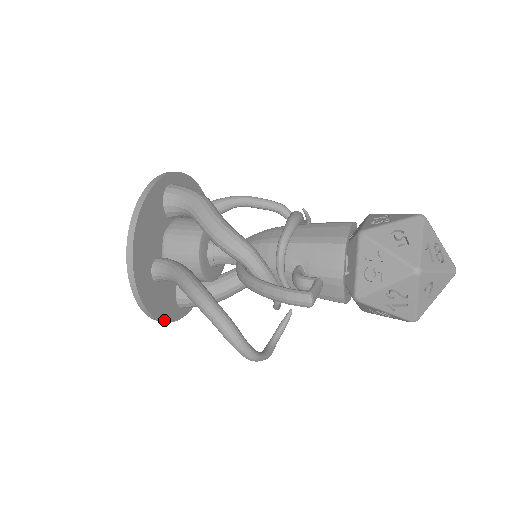
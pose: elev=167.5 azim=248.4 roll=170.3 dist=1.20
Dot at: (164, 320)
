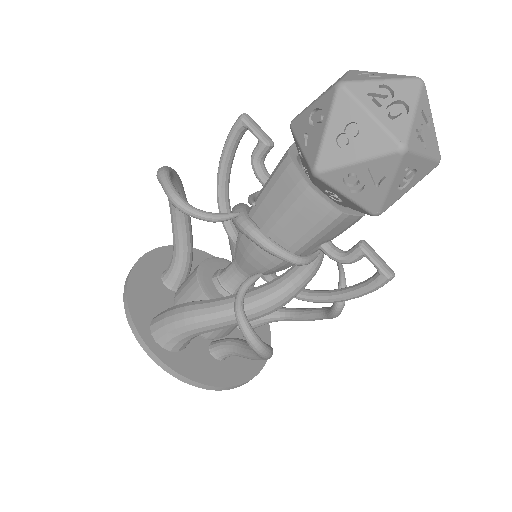
Dot at: (129, 298)
